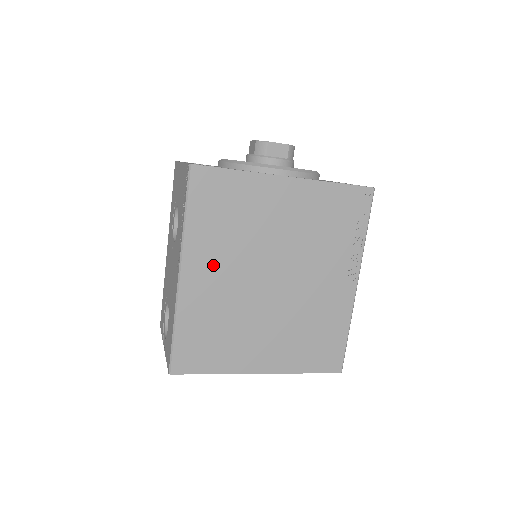
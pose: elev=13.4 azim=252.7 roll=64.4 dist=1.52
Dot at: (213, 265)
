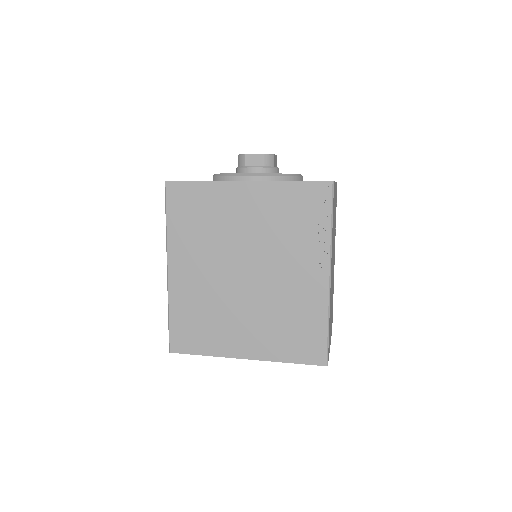
Dot at: (192, 261)
